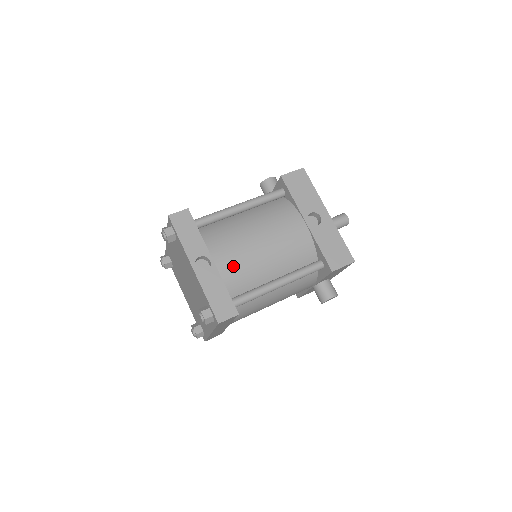
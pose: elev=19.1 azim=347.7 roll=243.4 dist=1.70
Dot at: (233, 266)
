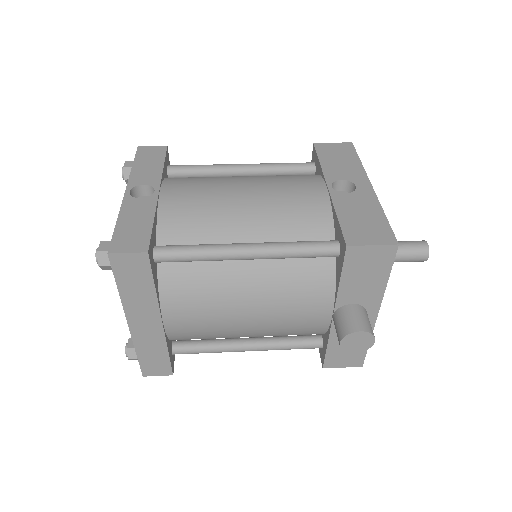
Dot at: (184, 205)
